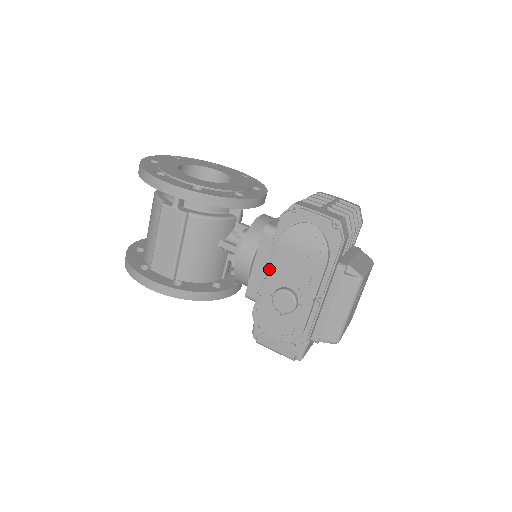
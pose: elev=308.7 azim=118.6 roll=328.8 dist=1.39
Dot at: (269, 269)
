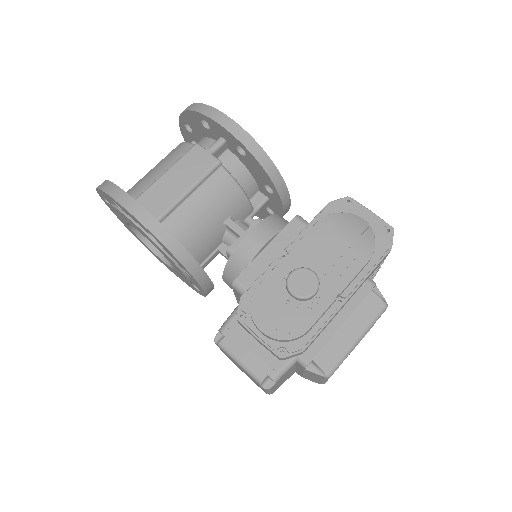
Dot at: (296, 245)
